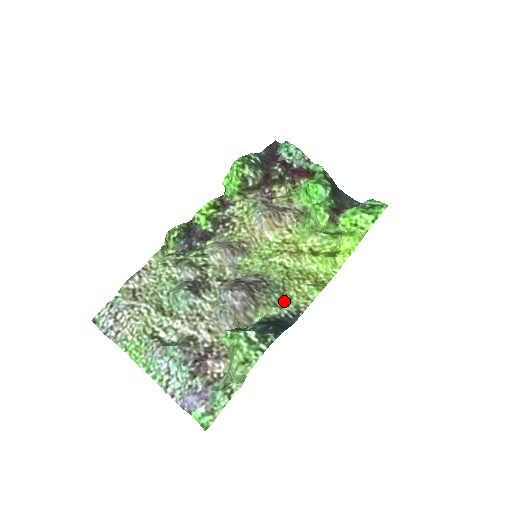
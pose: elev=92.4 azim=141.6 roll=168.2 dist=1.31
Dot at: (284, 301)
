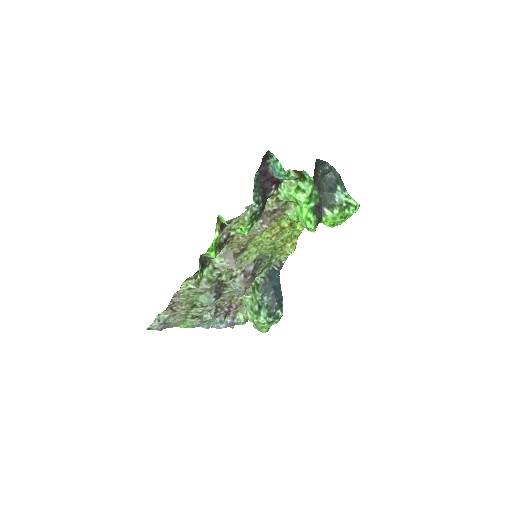
Dot at: (272, 262)
